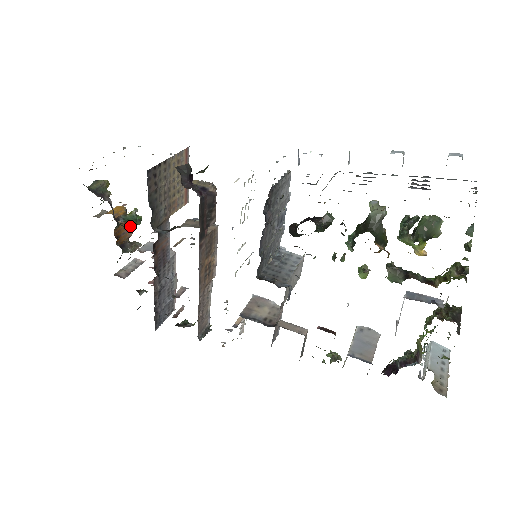
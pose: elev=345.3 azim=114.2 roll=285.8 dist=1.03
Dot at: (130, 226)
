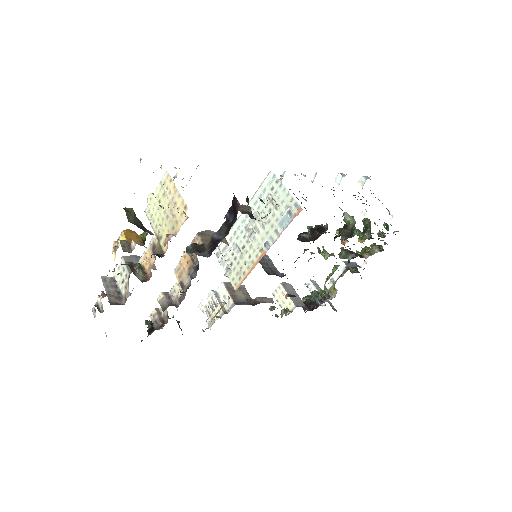
Dot at: occluded
